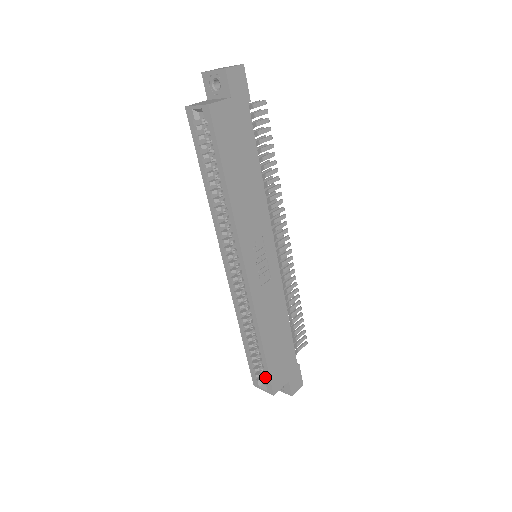
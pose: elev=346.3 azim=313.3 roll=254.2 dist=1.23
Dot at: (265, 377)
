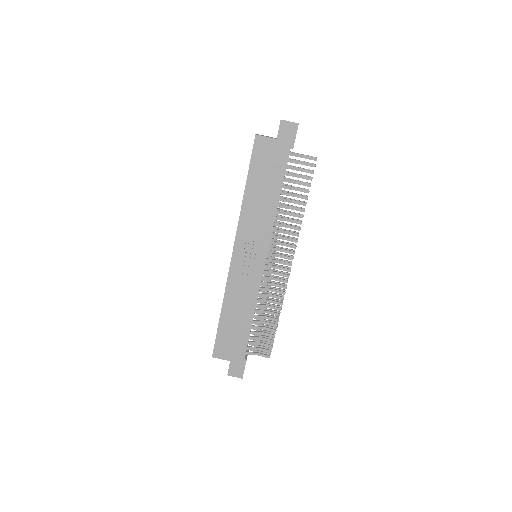
Dot at: occluded
